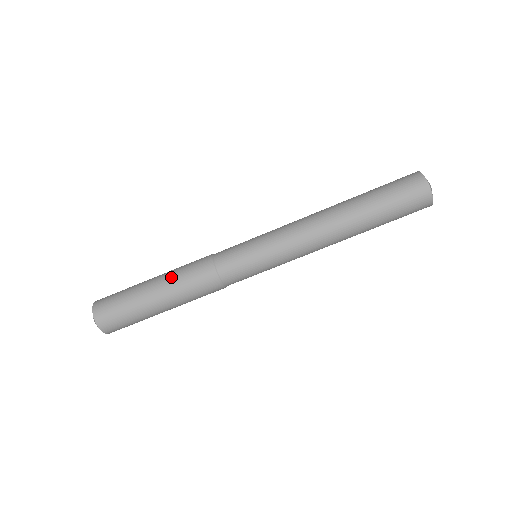
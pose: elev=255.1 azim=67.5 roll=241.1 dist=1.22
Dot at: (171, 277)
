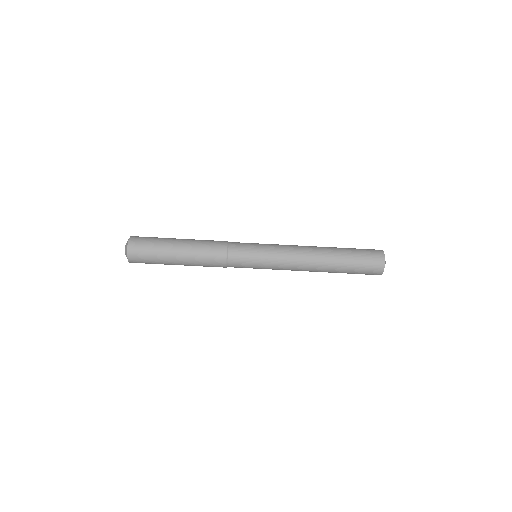
Dot at: (193, 259)
